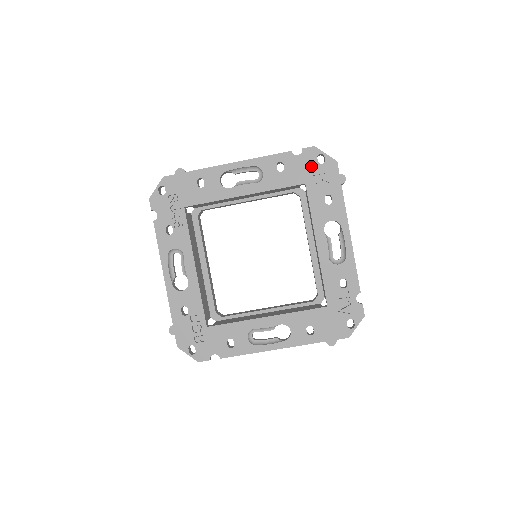
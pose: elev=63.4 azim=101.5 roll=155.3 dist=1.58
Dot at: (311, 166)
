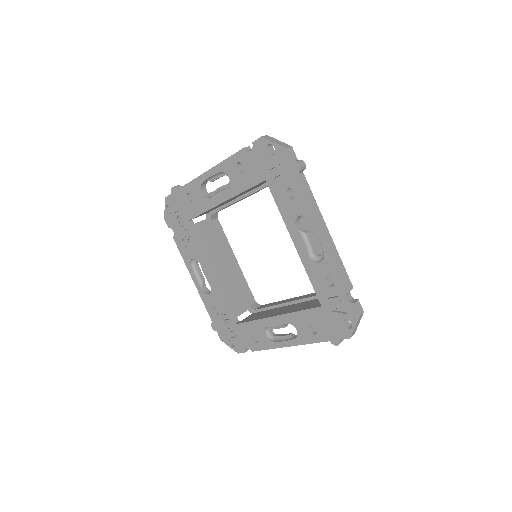
Dot at: (265, 160)
